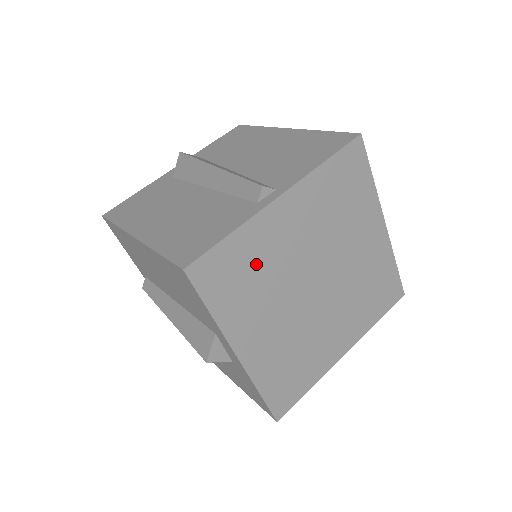
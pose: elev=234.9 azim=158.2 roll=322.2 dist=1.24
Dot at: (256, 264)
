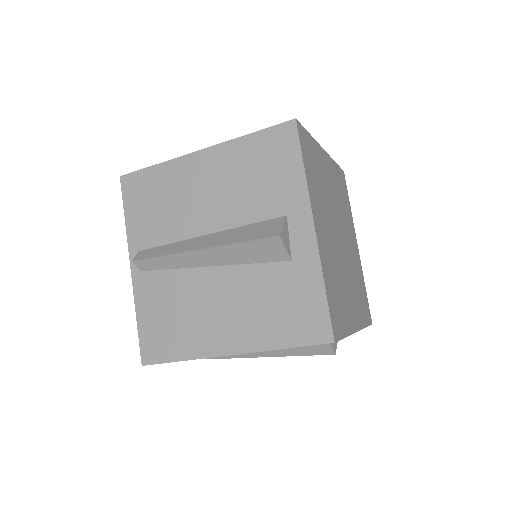
Dot at: (319, 173)
